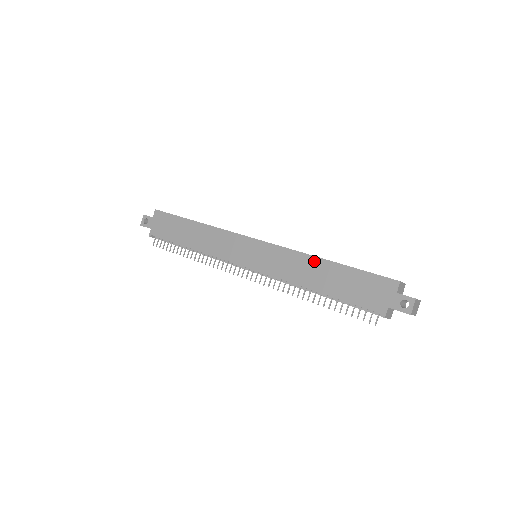
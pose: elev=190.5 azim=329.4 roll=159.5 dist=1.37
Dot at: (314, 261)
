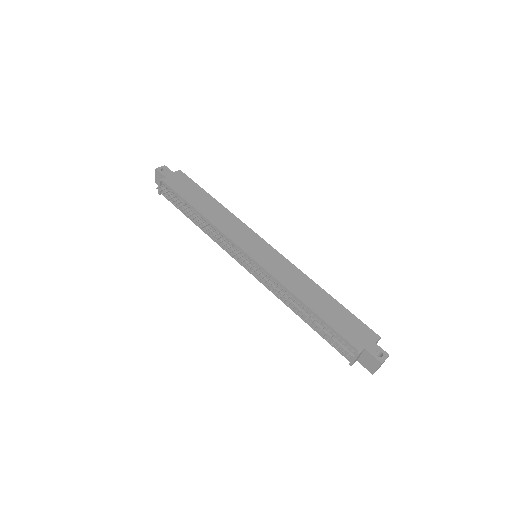
Dot at: (314, 286)
